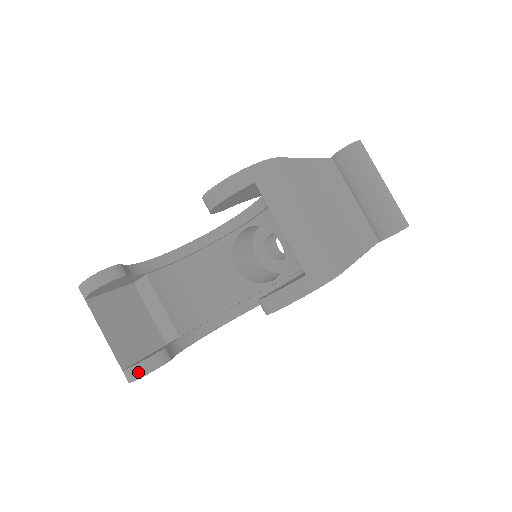
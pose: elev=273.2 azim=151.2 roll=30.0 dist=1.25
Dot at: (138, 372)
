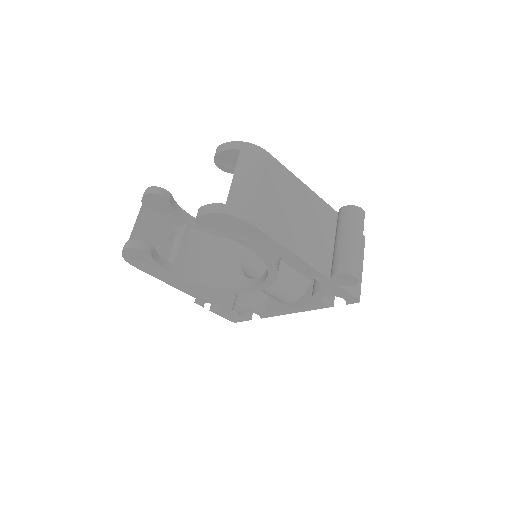
Dot at: (128, 244)
